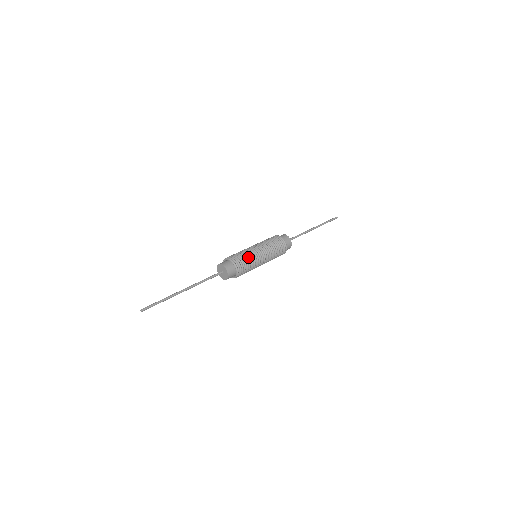
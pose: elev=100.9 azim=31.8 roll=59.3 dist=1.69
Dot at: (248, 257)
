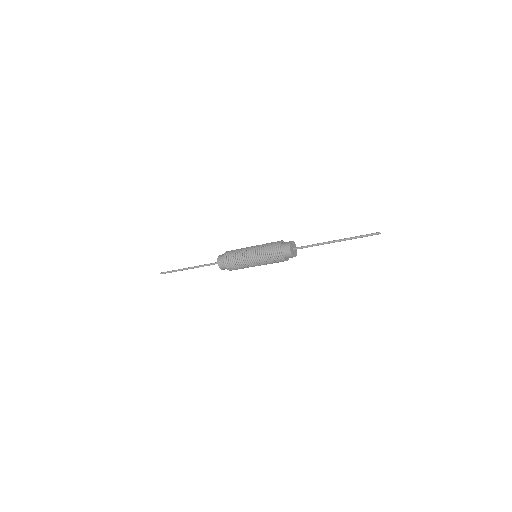
Dot at: (240, 266)
